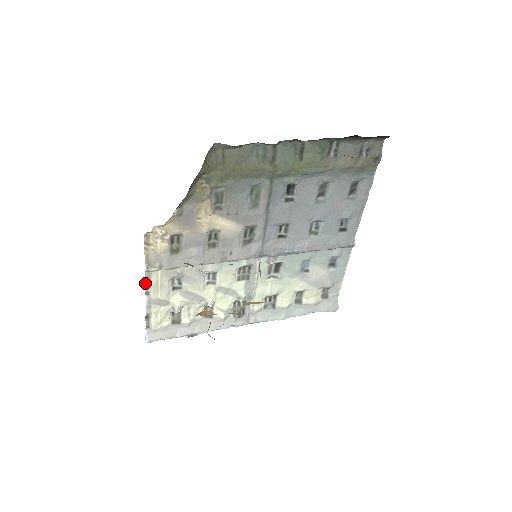
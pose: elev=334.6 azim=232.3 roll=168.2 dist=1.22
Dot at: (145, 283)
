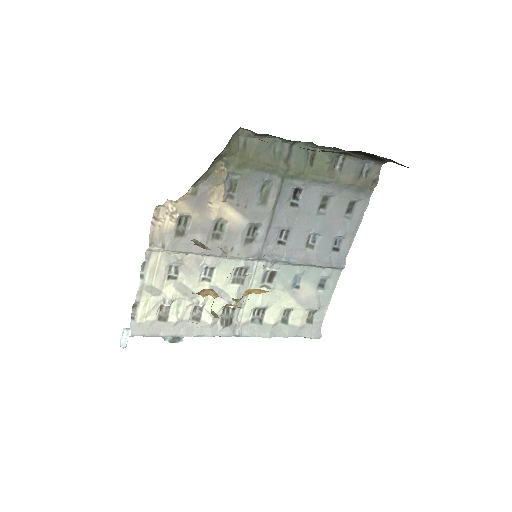
Dot at: (142, 264)
